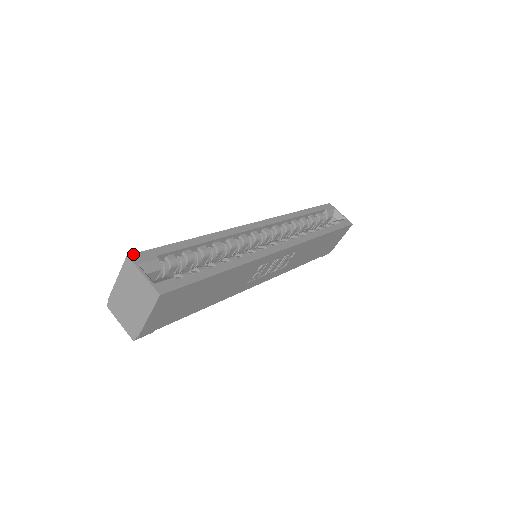
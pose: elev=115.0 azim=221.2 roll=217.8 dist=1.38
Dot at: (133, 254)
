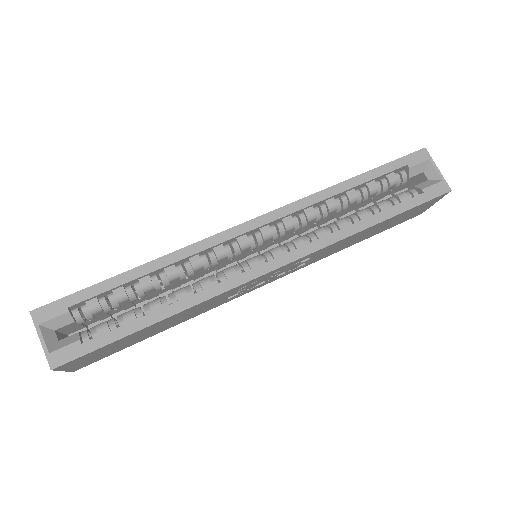
Dot at: (37, 309)
